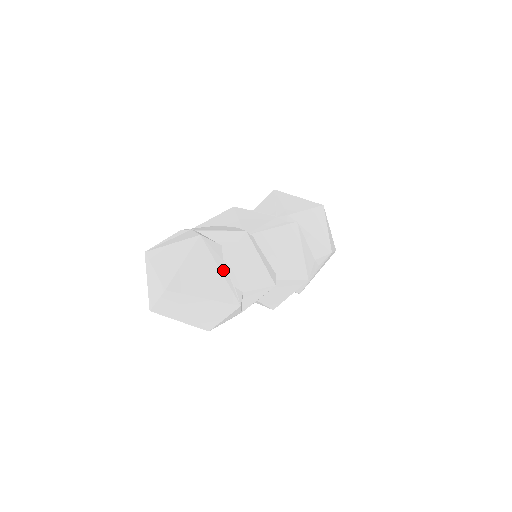
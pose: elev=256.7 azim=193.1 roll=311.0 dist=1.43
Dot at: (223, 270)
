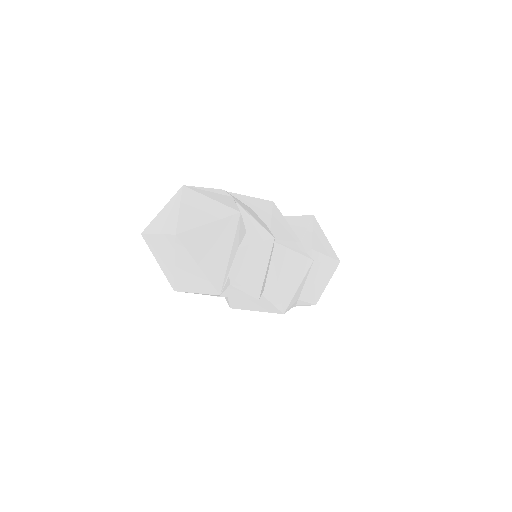
Dot at: (232, 255)
